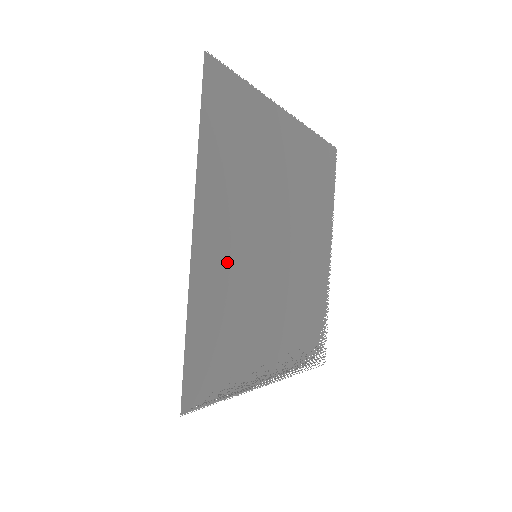
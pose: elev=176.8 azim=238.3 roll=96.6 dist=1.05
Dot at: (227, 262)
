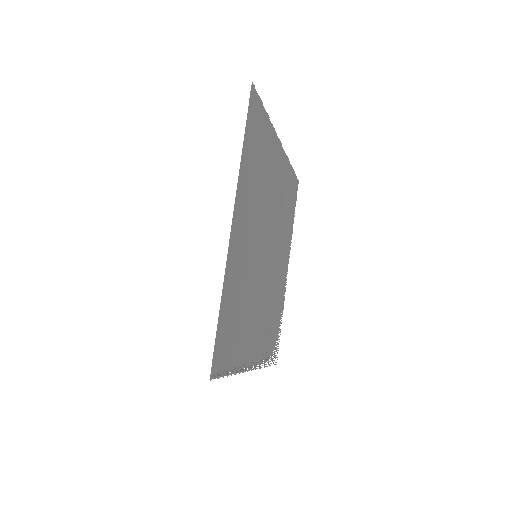
Dot at: (243, 256)
